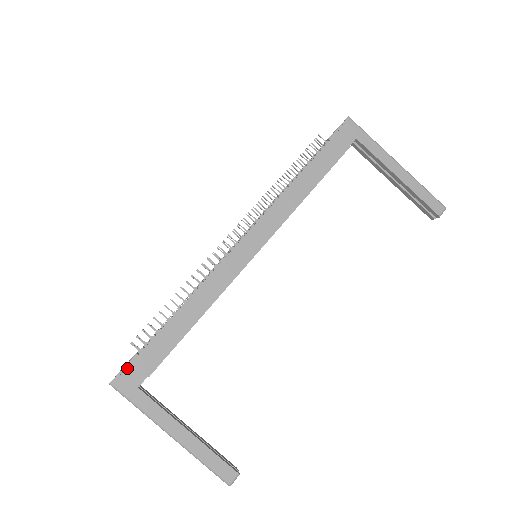
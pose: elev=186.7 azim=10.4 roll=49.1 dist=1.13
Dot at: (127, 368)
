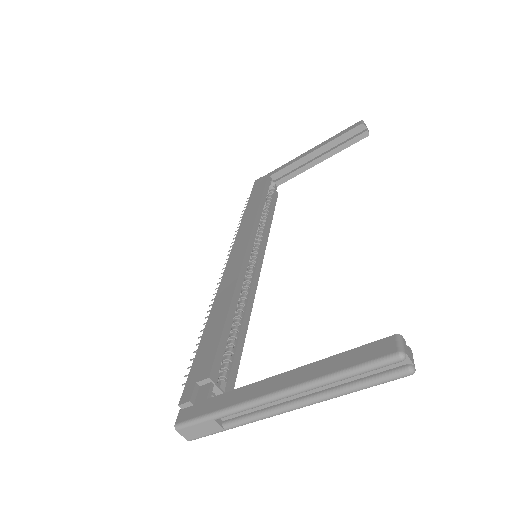
Dot at: (182, 394)
